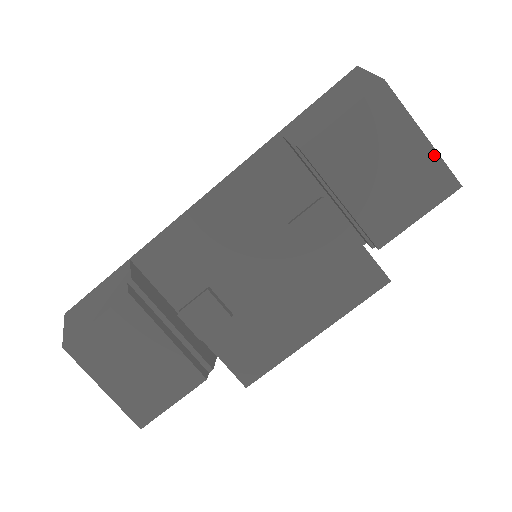
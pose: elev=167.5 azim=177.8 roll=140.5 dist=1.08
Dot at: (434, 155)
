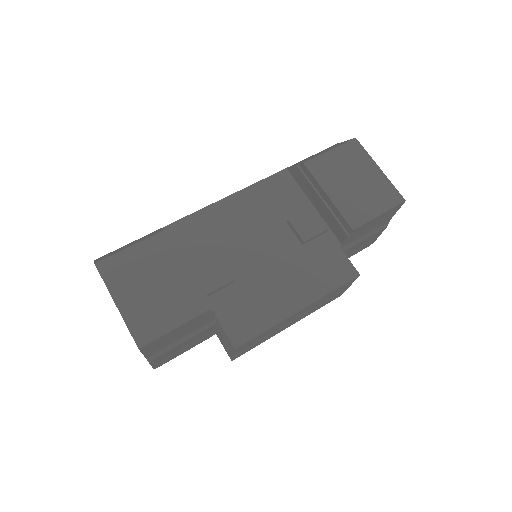
Dot at: (387, 180)
